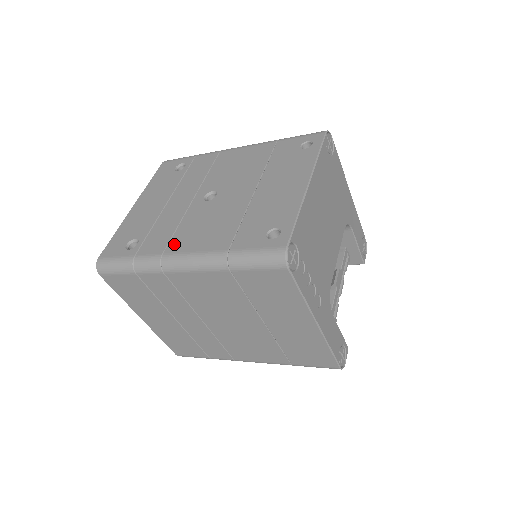
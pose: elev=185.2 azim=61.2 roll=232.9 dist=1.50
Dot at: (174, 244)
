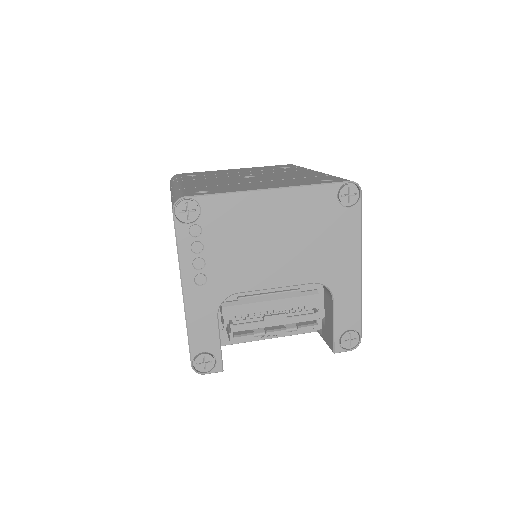
Dot at: (191, 180)
